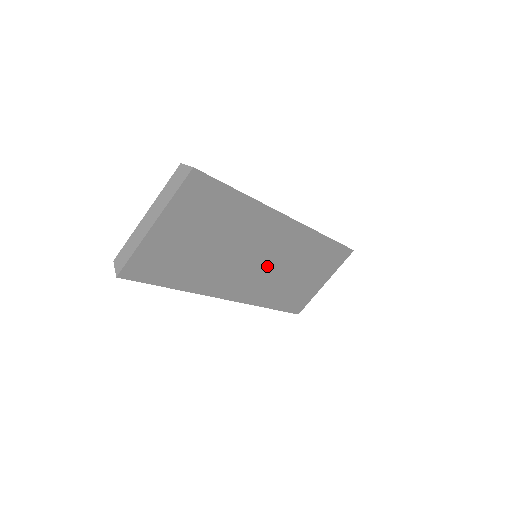
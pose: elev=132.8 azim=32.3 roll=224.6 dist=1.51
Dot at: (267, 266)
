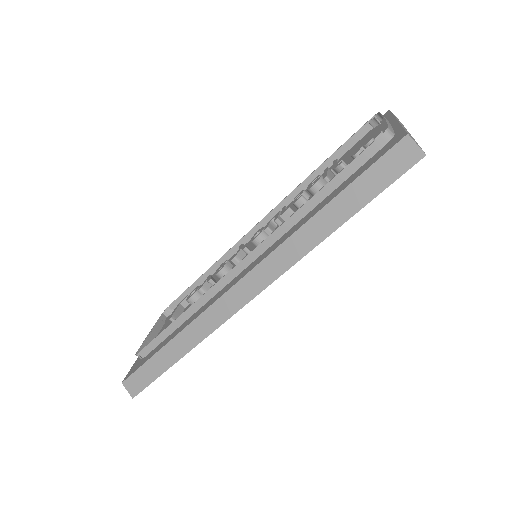
Dot at: occluded
